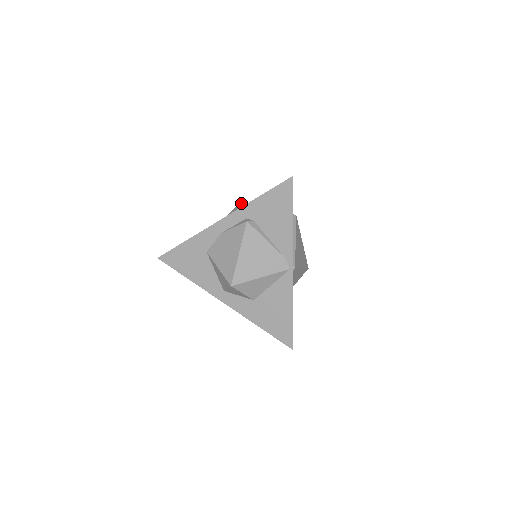
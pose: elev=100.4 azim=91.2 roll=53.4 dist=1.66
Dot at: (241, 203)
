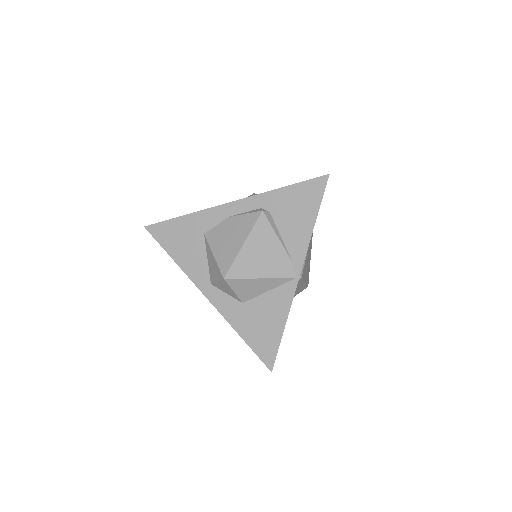
Dot at: (255, 194)
